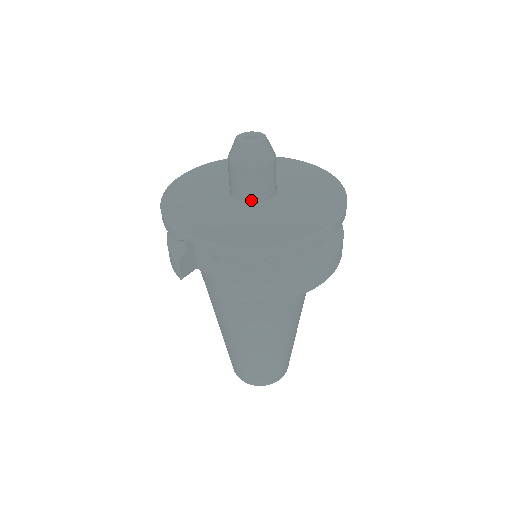
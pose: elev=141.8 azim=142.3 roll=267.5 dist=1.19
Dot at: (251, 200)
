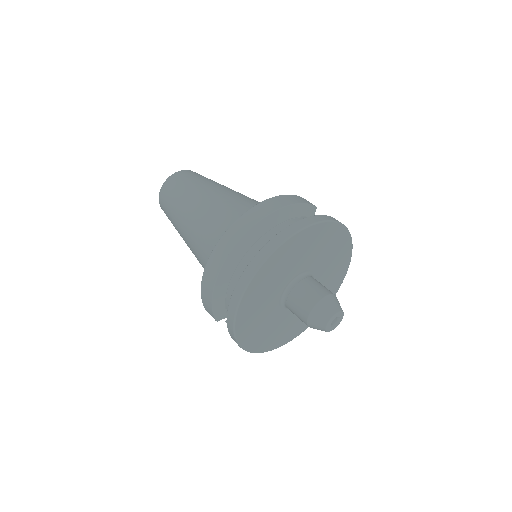
Dot at: occluded
